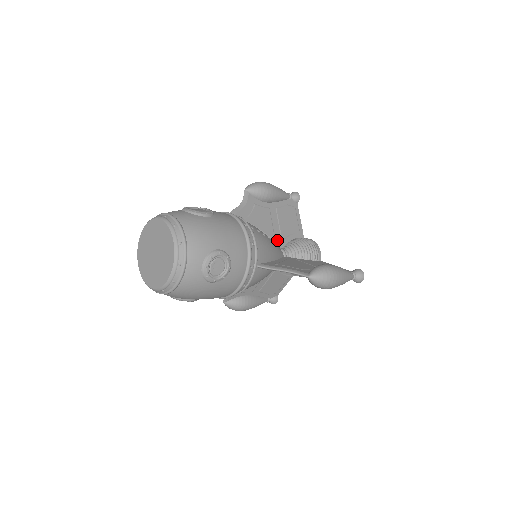
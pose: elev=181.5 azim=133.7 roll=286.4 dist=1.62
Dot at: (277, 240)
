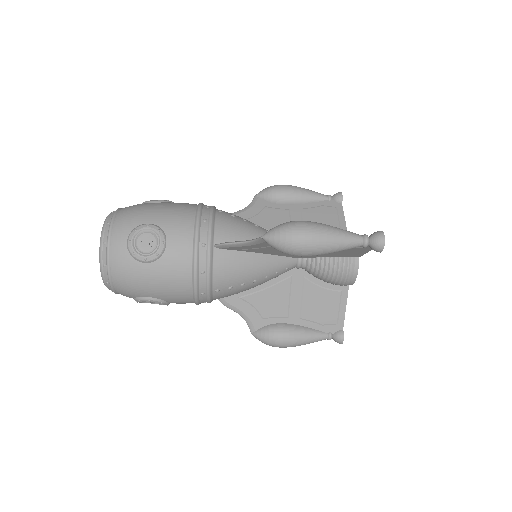
Dot at: occluded
